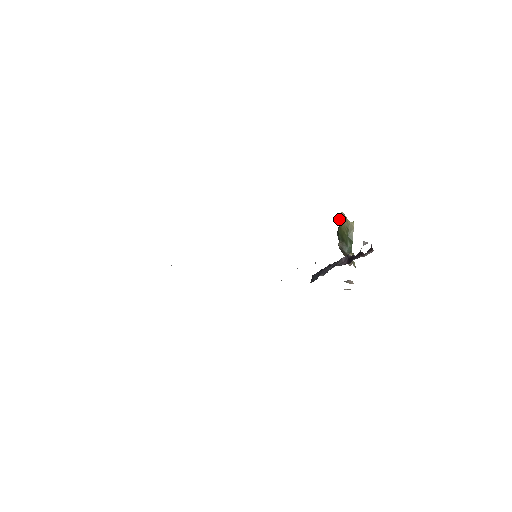
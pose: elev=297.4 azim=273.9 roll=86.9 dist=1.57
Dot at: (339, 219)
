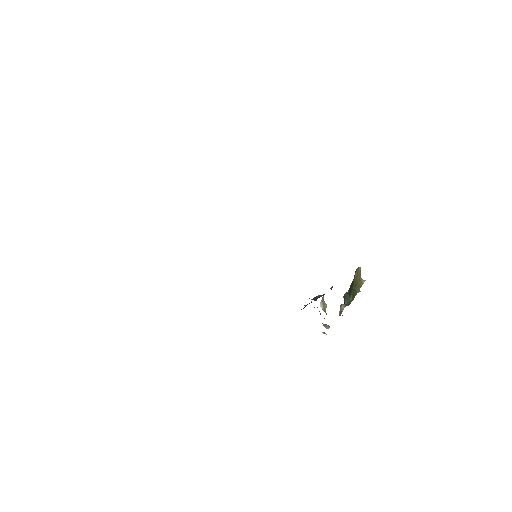
Dot at: (355, 272)
